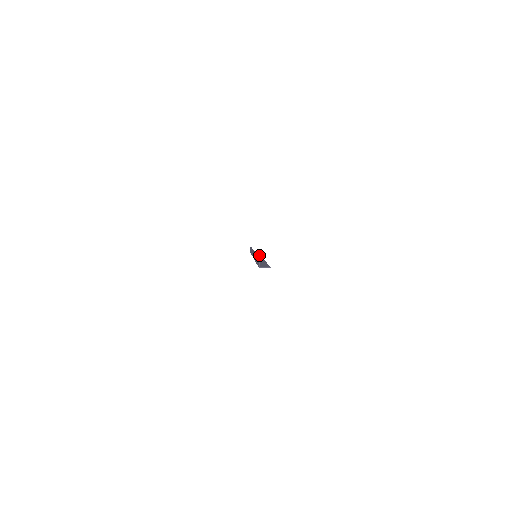
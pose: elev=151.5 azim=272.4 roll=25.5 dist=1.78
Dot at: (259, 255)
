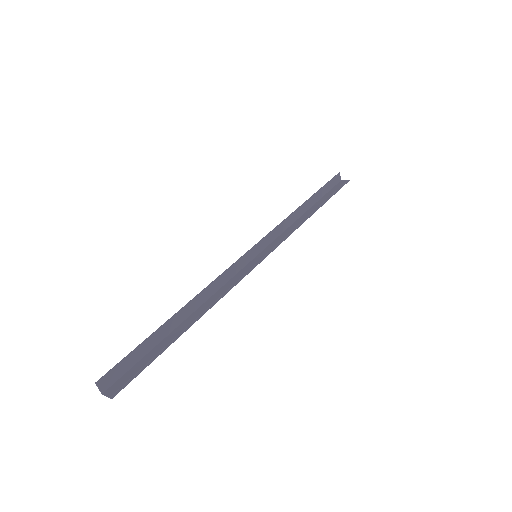
Dot at: (292, 230)
